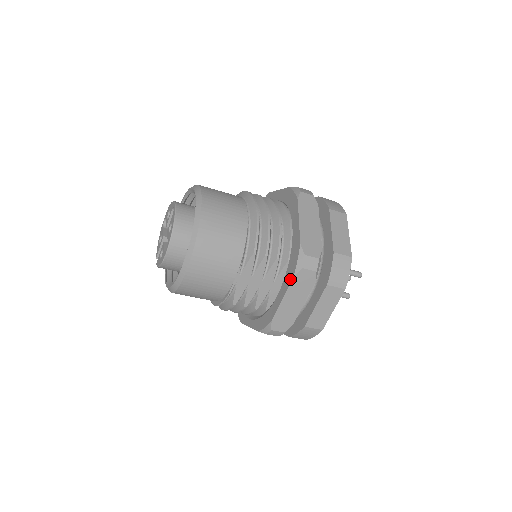
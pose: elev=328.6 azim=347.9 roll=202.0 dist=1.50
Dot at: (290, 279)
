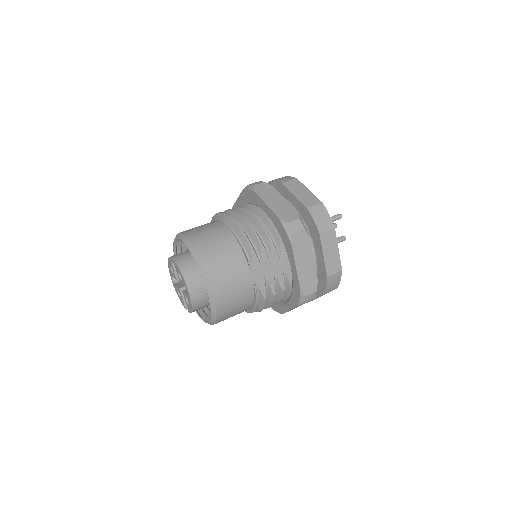
Dot at: (290, 248)
